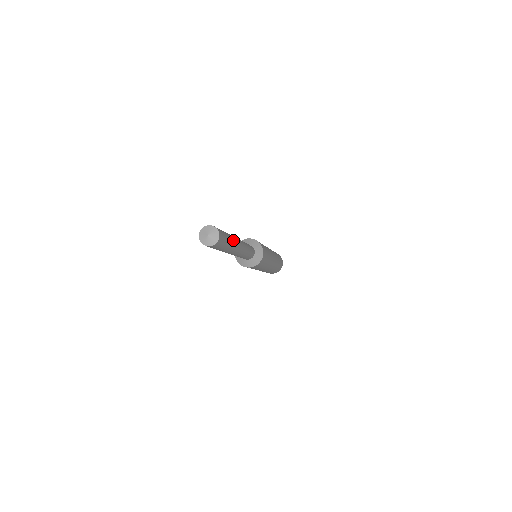
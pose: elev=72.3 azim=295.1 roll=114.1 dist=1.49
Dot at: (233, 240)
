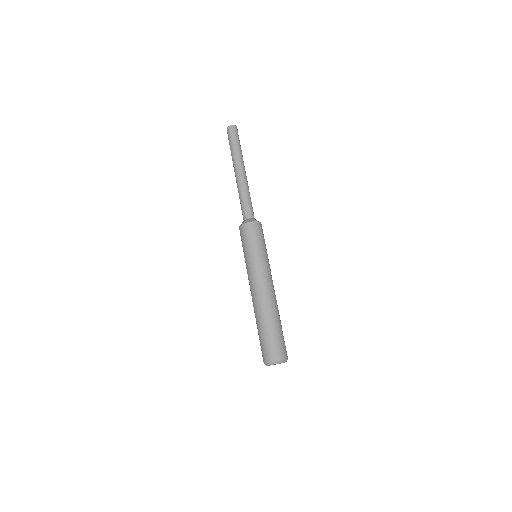
Dot at: (242, 155)
